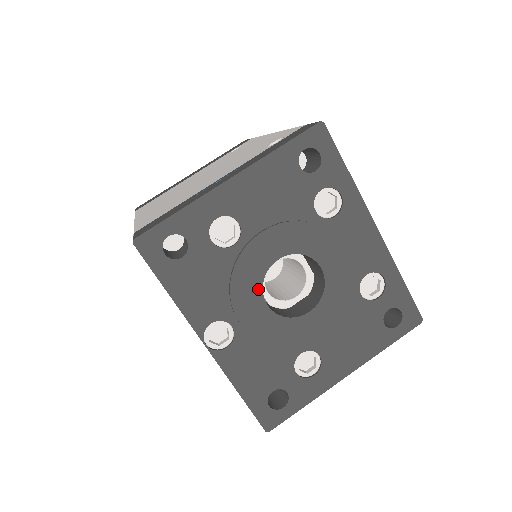
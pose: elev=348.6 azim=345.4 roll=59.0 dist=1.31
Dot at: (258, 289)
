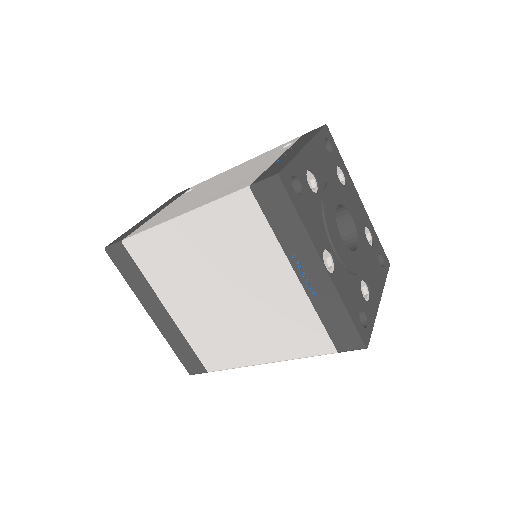
Dot at: (336, 226)
